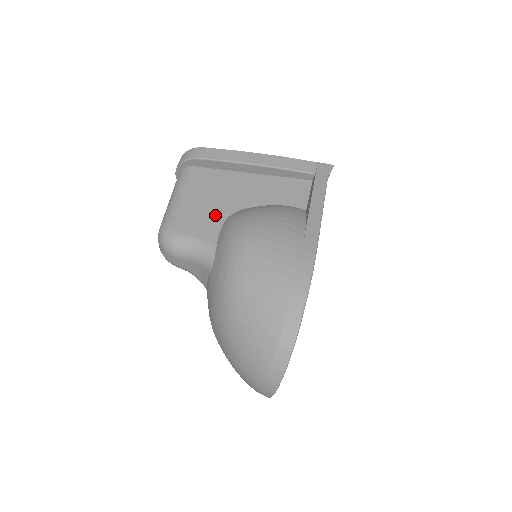
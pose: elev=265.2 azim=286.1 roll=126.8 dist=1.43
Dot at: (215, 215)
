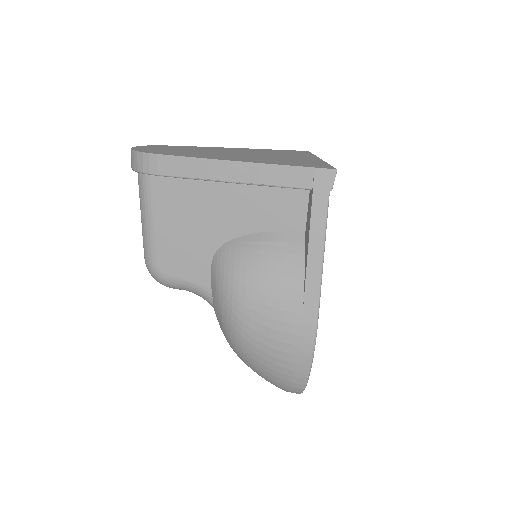
Dot at: (200, 250)
